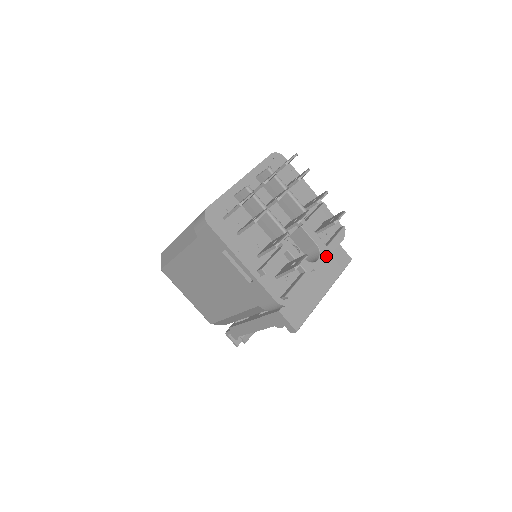
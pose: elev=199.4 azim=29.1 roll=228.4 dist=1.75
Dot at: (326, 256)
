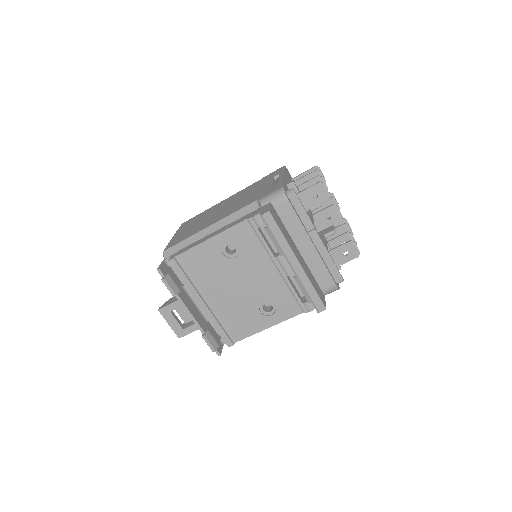
Dot at: (321, 257)
